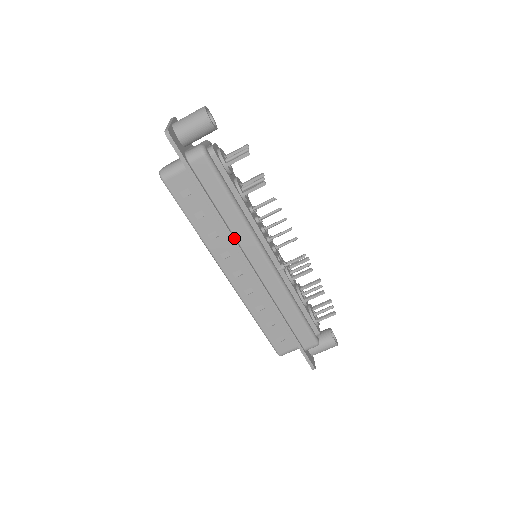
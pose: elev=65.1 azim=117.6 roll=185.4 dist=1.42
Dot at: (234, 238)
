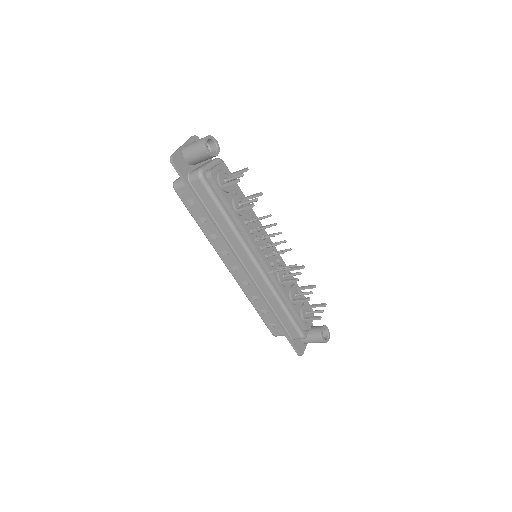
Dot at: (227, 243)
